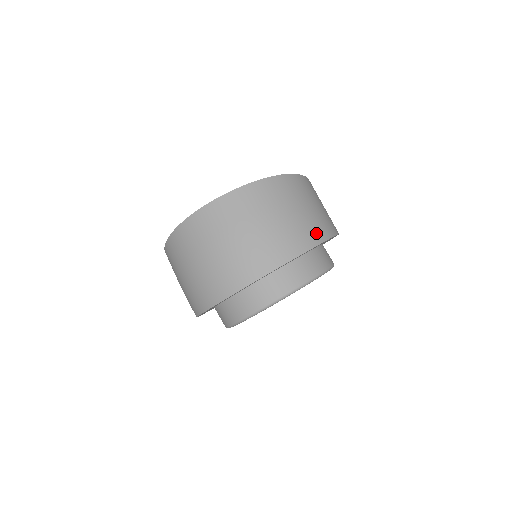
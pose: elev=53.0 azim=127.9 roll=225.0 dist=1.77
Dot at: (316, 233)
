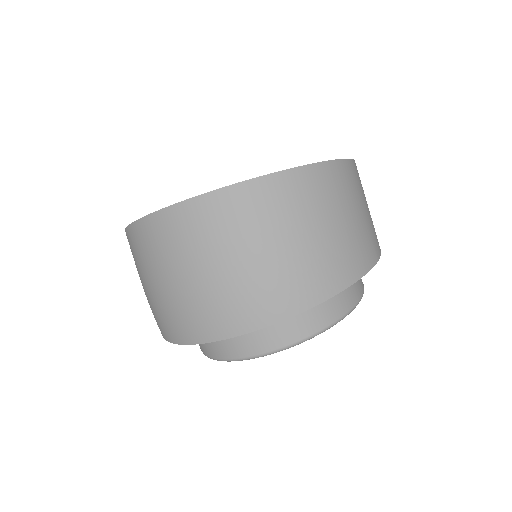
Dot at: (344, 269)
